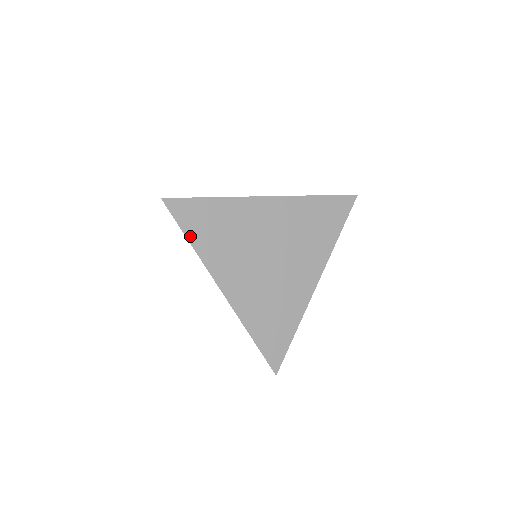
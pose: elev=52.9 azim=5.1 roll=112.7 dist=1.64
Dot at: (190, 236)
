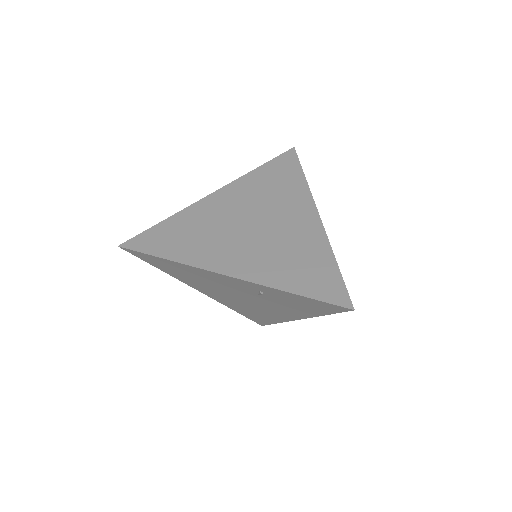
Dot at: (163, 255)
